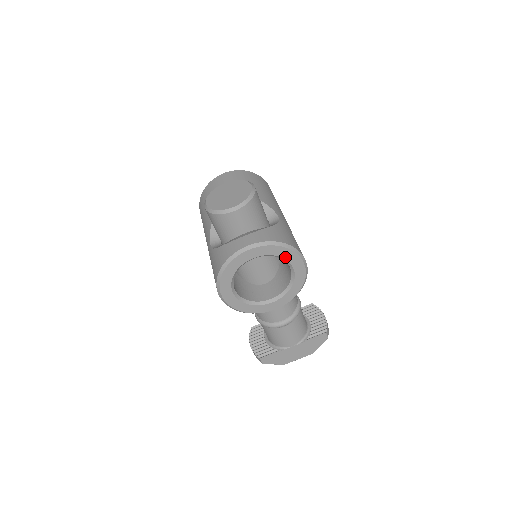
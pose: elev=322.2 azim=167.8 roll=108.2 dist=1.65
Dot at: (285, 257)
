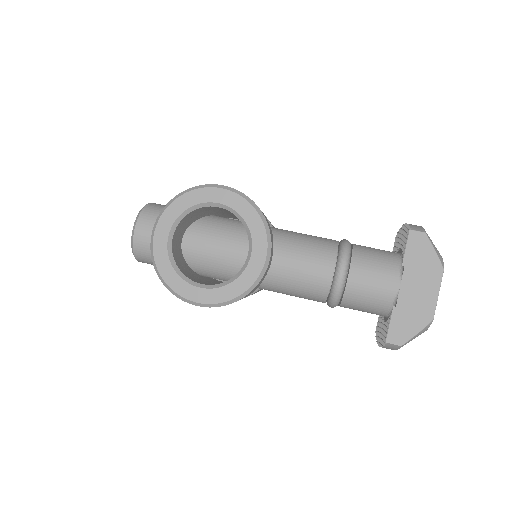
Dot at: (193, 203)
